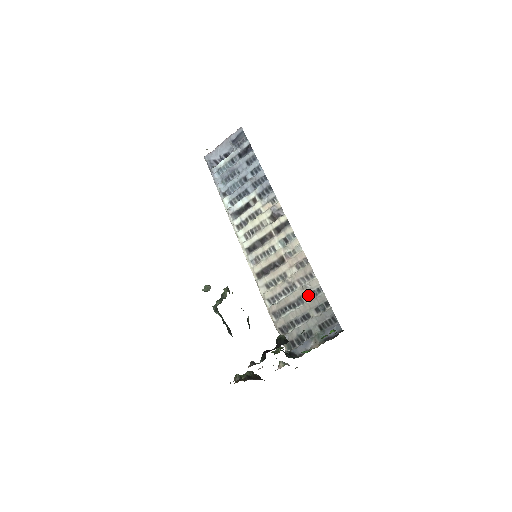
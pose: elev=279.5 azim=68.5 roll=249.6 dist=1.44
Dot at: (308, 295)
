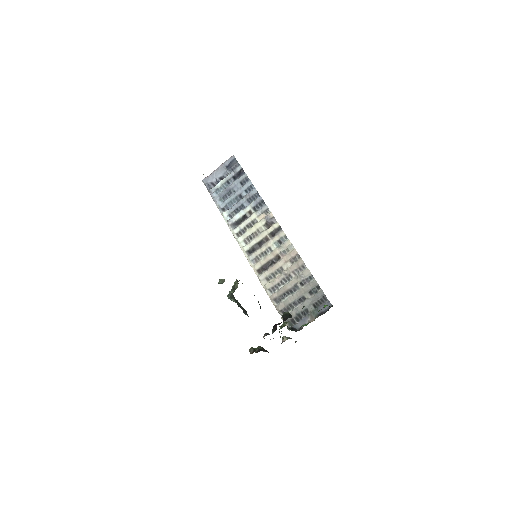
Dot at: (302, 282)
